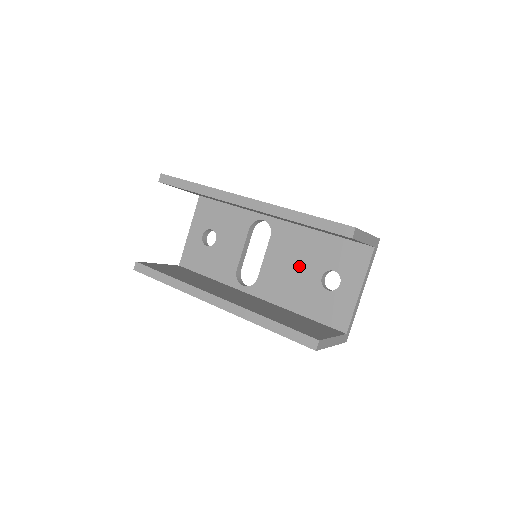
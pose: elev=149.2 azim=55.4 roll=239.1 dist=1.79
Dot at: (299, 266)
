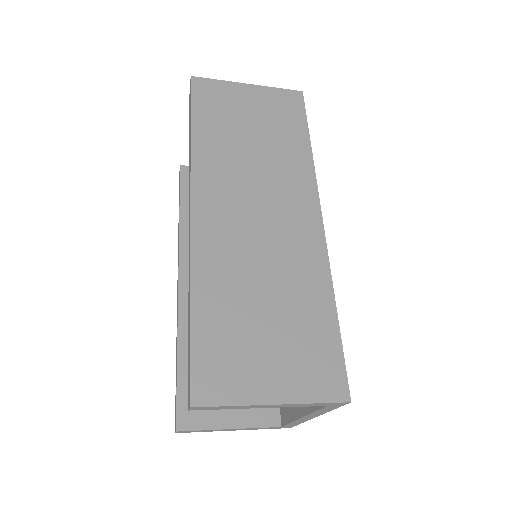
Dot at: occluded
